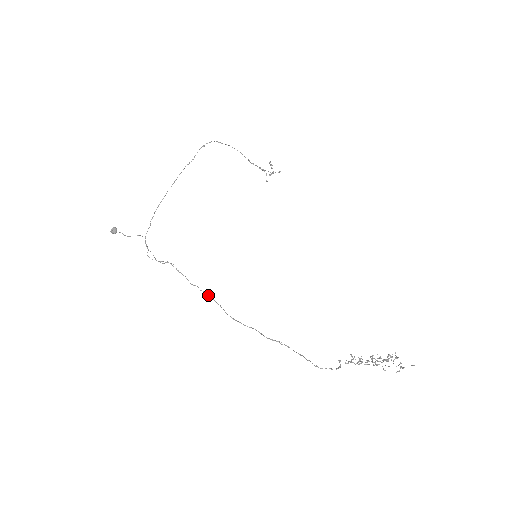
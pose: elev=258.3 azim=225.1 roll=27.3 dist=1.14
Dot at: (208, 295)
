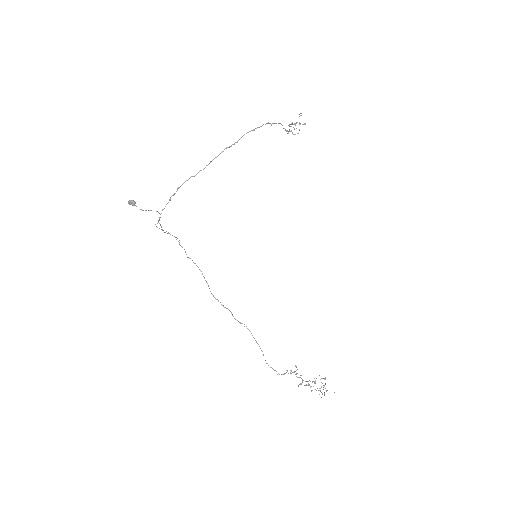
Dot at: occluded
